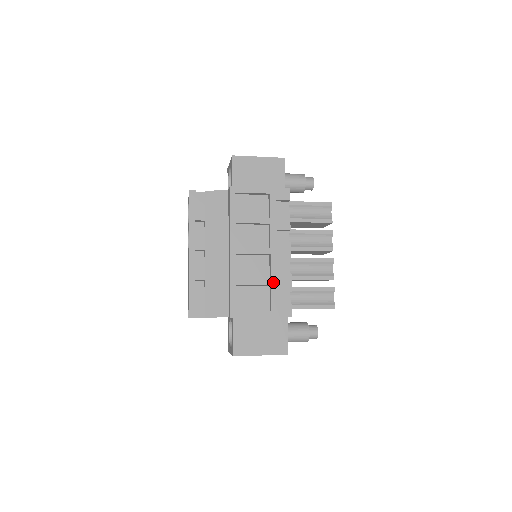
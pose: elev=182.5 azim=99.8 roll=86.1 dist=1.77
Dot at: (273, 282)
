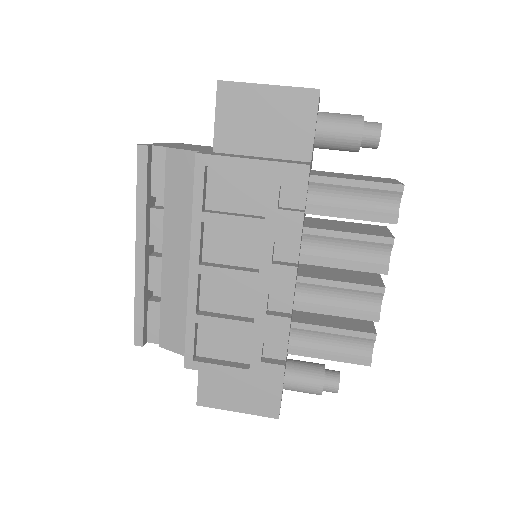
Dot at: (257, 327)
